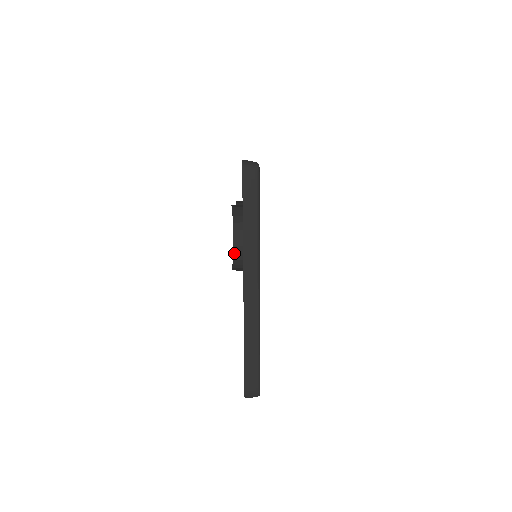
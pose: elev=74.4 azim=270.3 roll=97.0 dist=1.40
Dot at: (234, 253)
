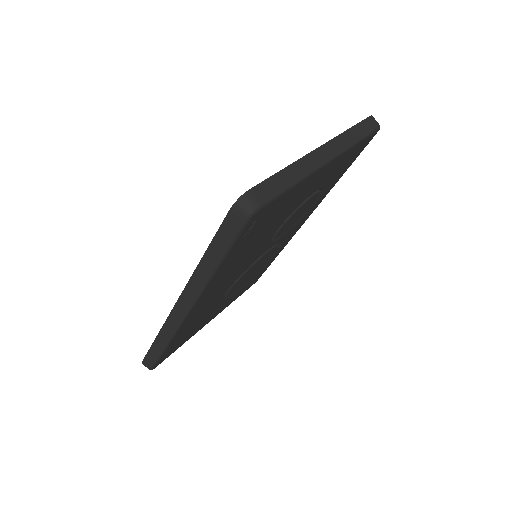
Dot at: occluded
